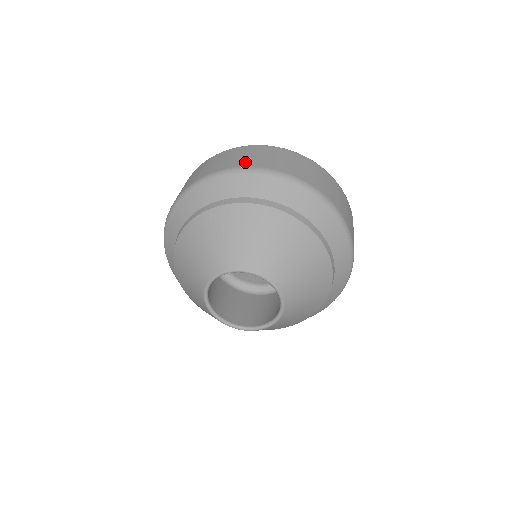
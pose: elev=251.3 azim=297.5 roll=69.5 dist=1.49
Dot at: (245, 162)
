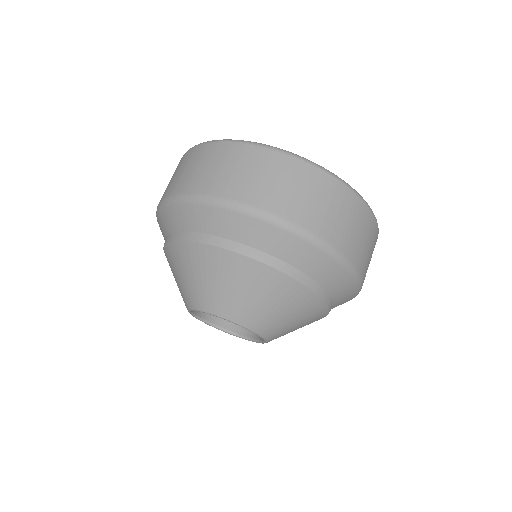
Dot at: (342, 238)
